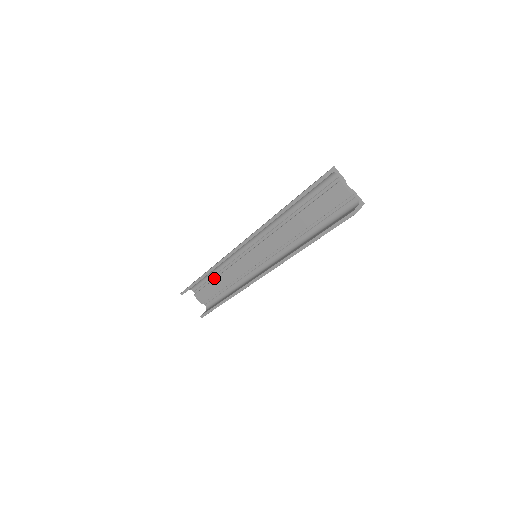
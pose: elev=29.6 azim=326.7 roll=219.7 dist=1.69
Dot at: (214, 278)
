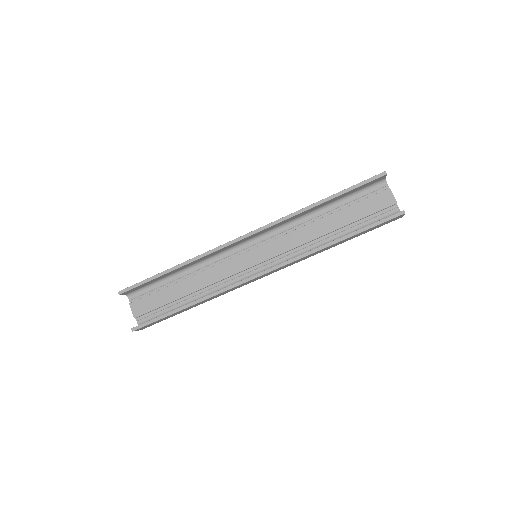
Dot at: (176, 282)
